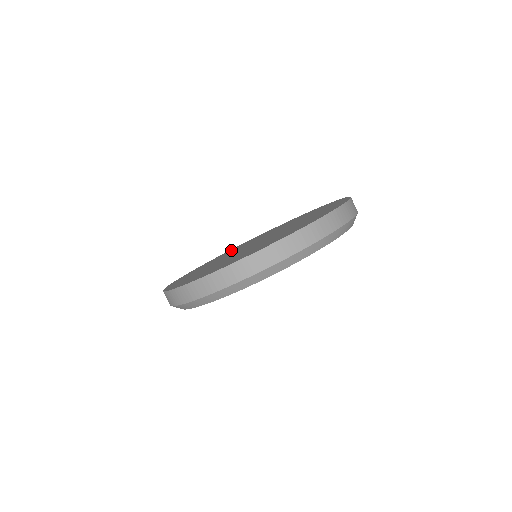
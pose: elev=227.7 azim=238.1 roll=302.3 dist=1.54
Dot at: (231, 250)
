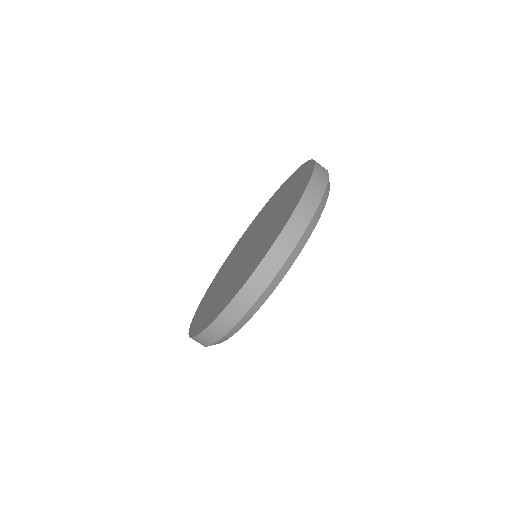
Dot at: (248, 229)
